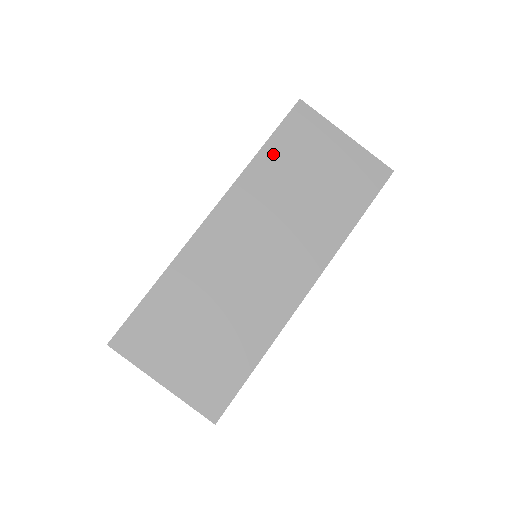
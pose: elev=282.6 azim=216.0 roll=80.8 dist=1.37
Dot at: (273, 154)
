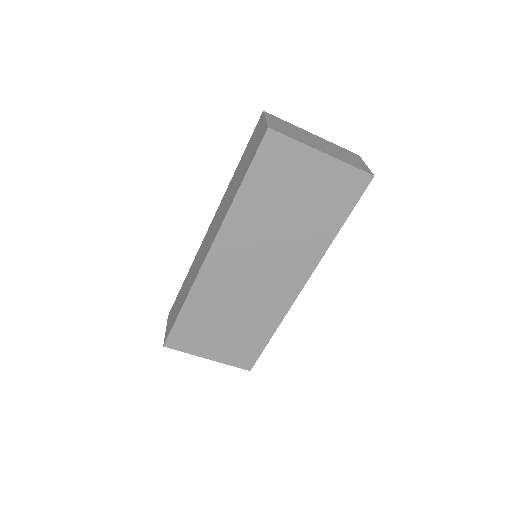
Dot at: (252, 190)
